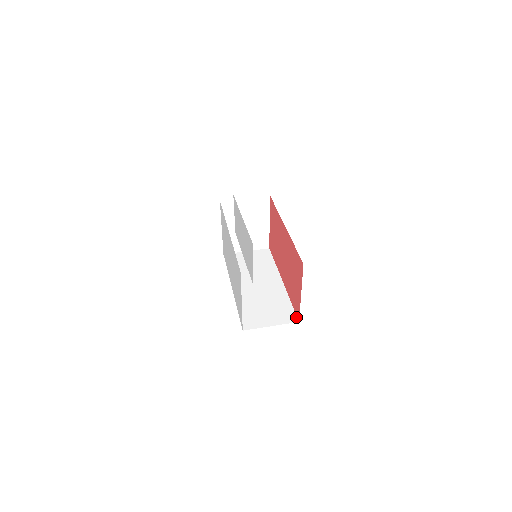
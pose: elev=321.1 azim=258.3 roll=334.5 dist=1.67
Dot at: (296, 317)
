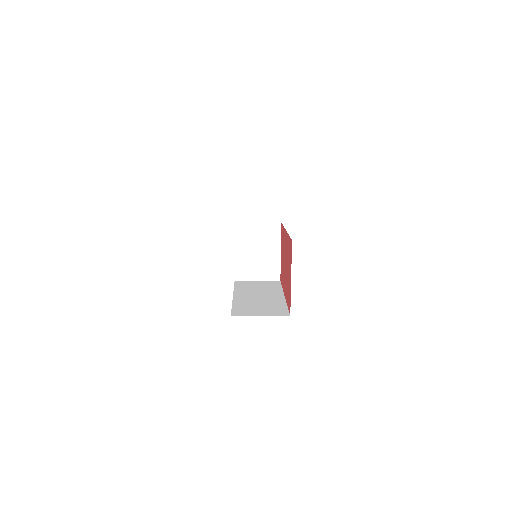
Dot at: (288, 313)
